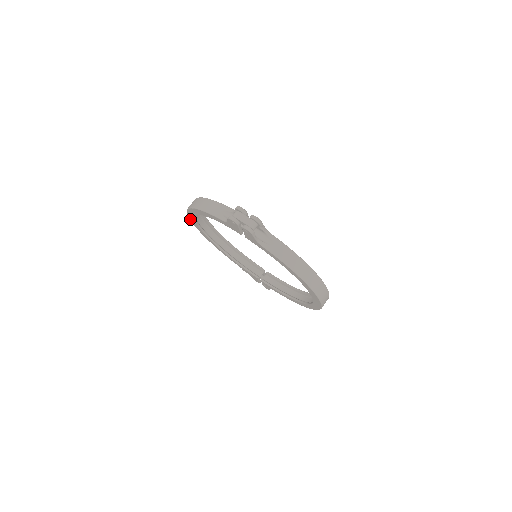
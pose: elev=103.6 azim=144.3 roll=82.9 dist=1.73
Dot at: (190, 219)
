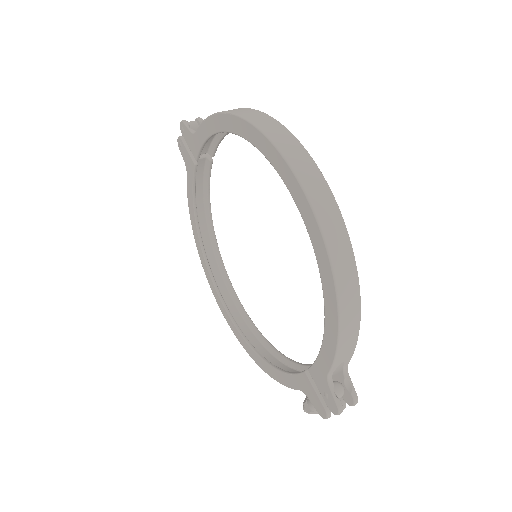
Dot at: (218, 304)
